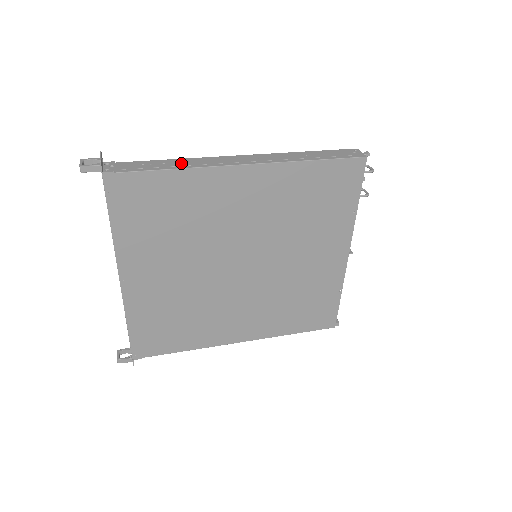
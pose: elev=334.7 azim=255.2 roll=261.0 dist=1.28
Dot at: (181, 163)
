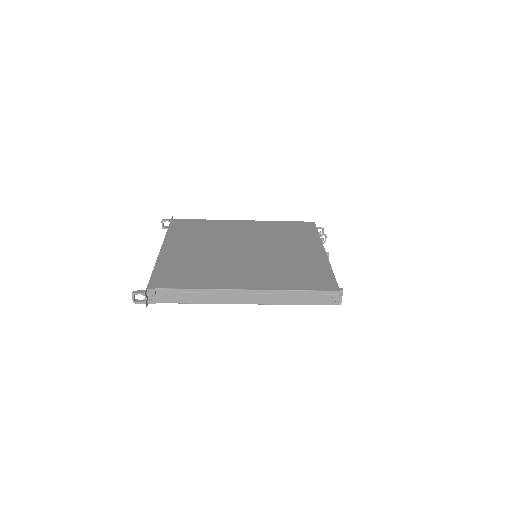
Dot at: occluded
